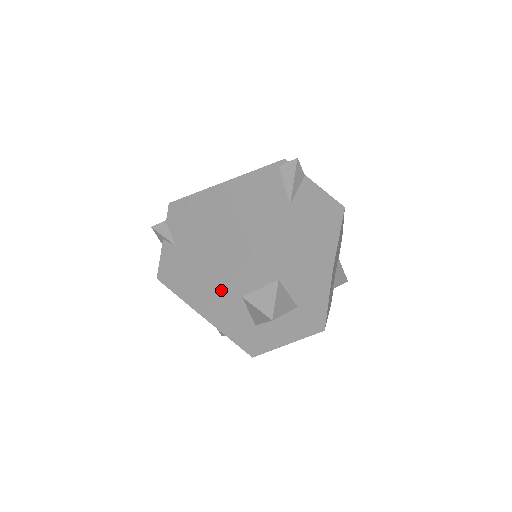
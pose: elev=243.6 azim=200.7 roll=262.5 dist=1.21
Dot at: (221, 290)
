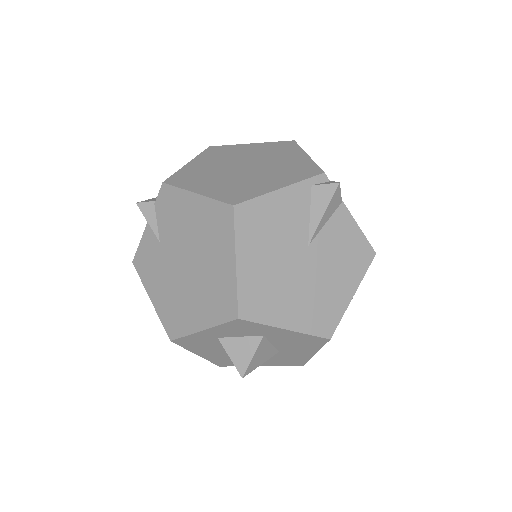
Dot at: (195, 328)
